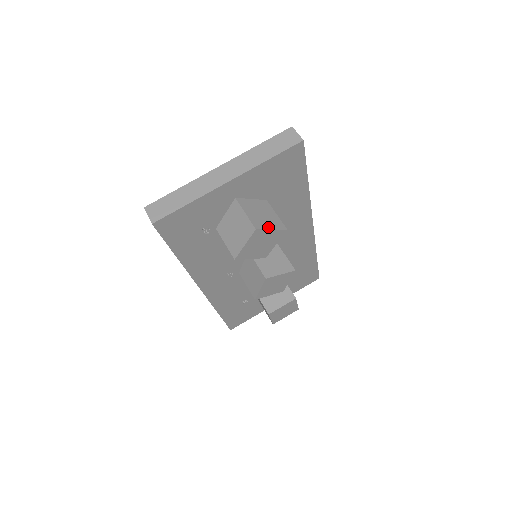
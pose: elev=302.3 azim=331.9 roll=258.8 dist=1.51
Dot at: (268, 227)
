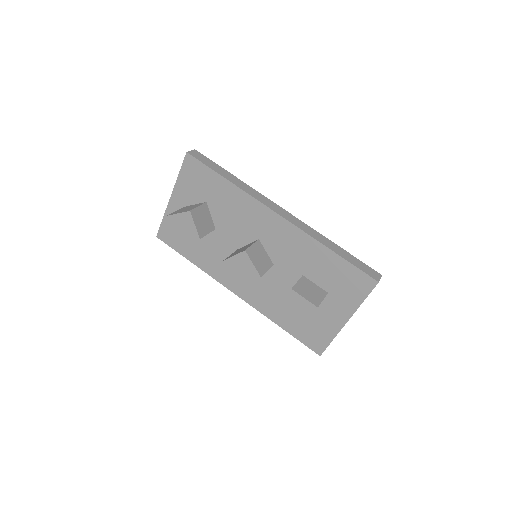
Dot at: (178, 213)
